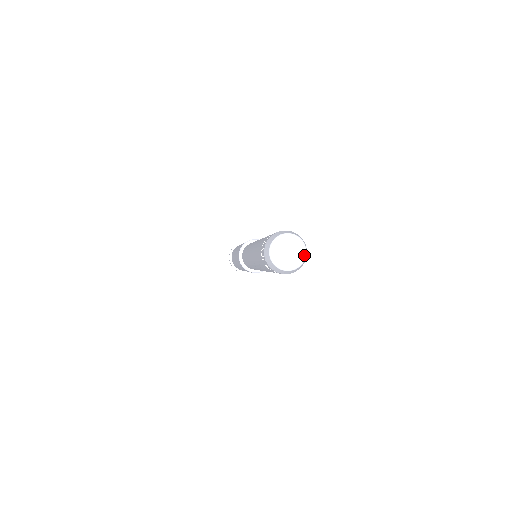
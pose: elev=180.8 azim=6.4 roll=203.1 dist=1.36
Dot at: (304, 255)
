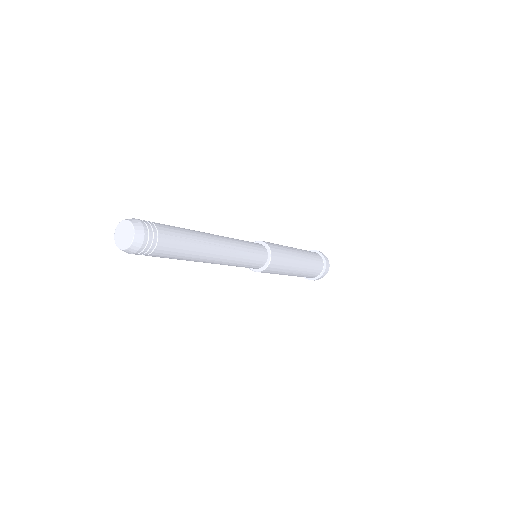
Dot at: (129, 244)
